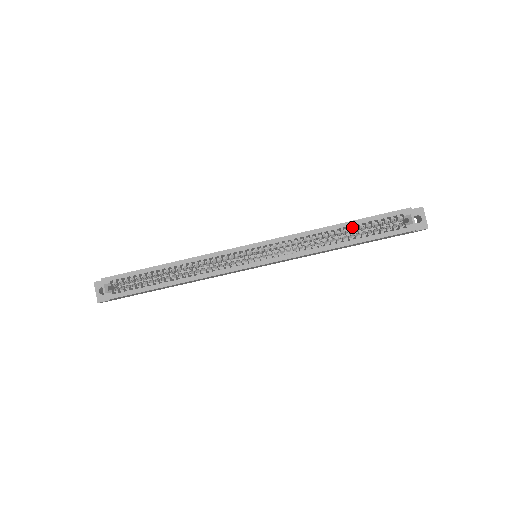
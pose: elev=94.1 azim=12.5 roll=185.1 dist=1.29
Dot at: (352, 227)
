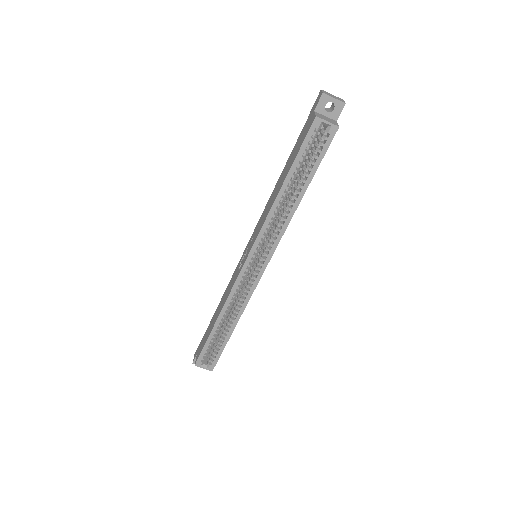
Dot at: (292, 176)
